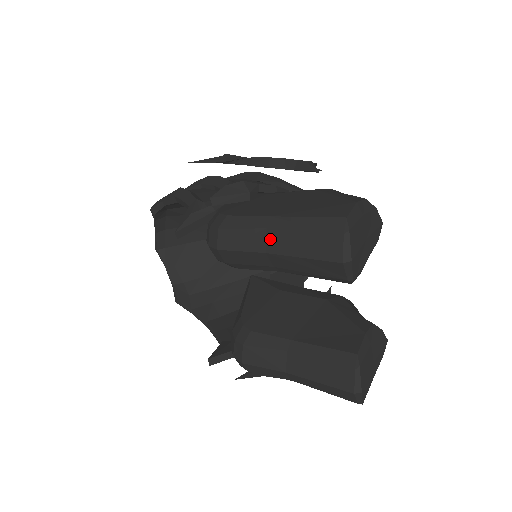
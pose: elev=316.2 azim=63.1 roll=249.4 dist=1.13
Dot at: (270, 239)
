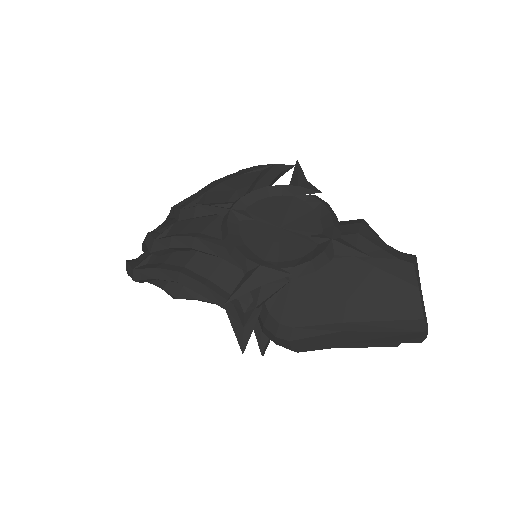
Dot at: (347, 337)
